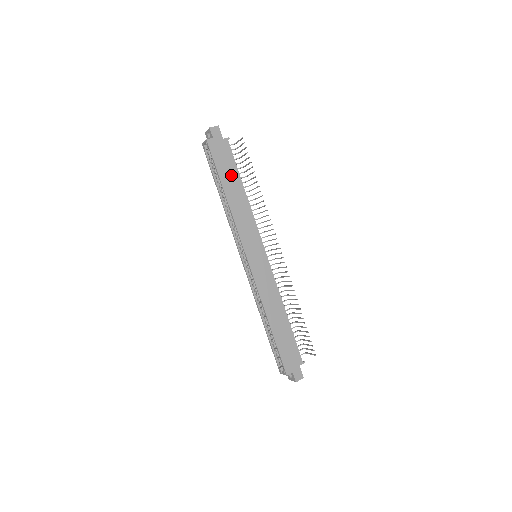
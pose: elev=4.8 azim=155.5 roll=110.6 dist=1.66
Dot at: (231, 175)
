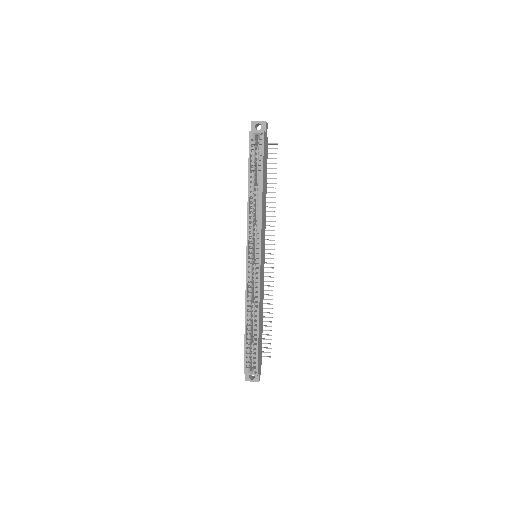
Dot at: (265, 173)
